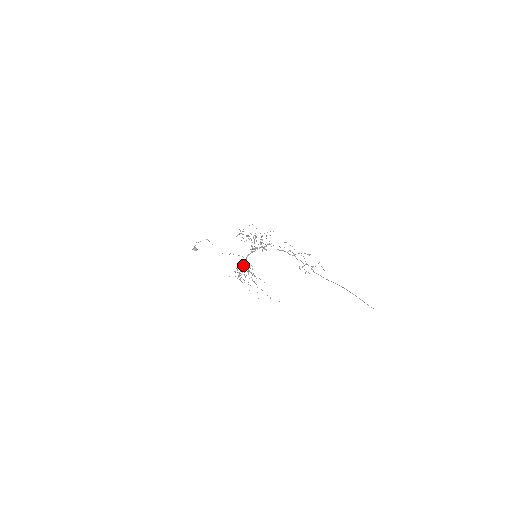
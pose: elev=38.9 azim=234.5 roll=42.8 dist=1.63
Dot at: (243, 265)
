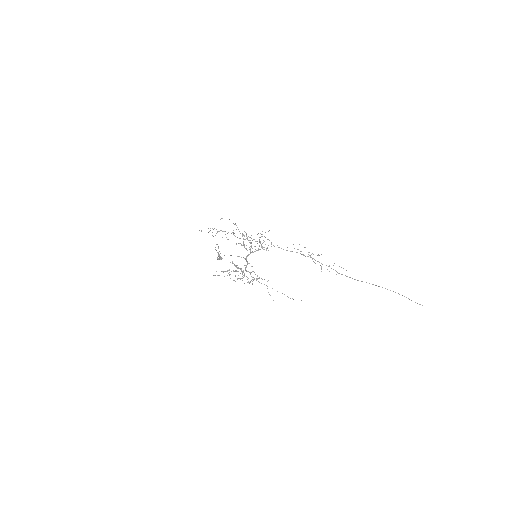
Dot at: (234, 264)
